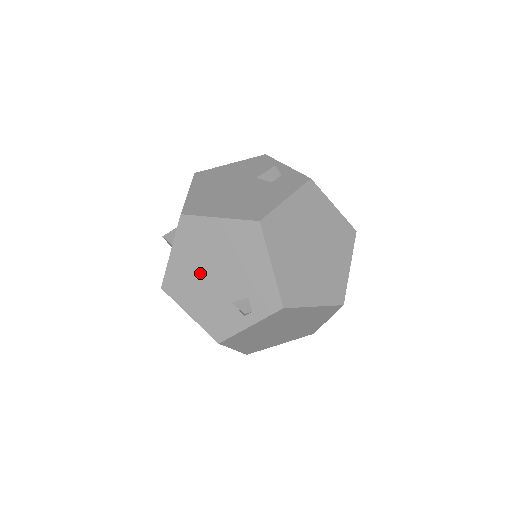
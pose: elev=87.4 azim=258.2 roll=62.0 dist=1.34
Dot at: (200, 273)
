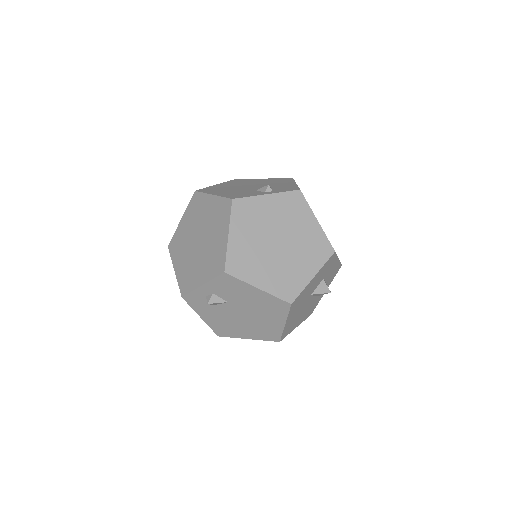
Dot at: (236, 187)
